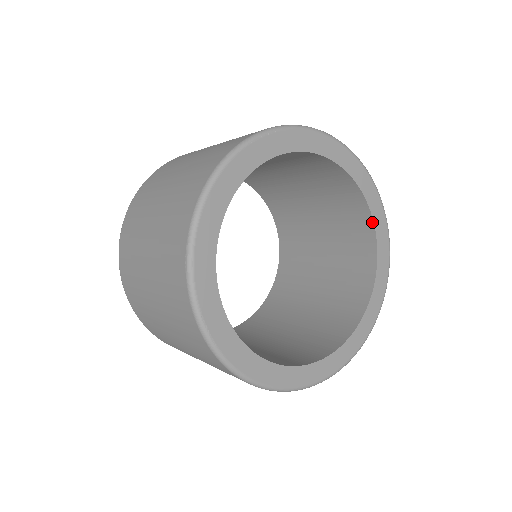
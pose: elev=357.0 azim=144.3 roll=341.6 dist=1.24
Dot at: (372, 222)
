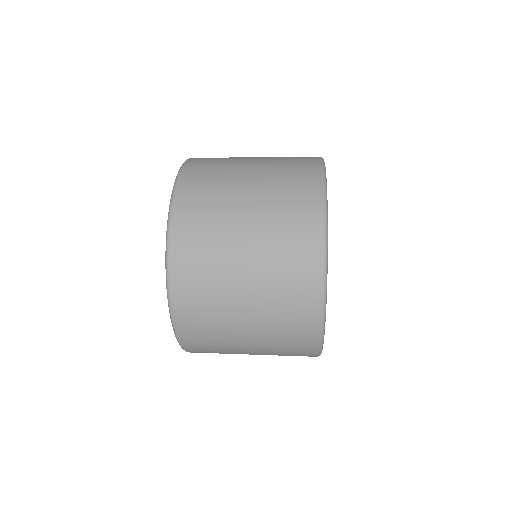
Dot at: occluded
